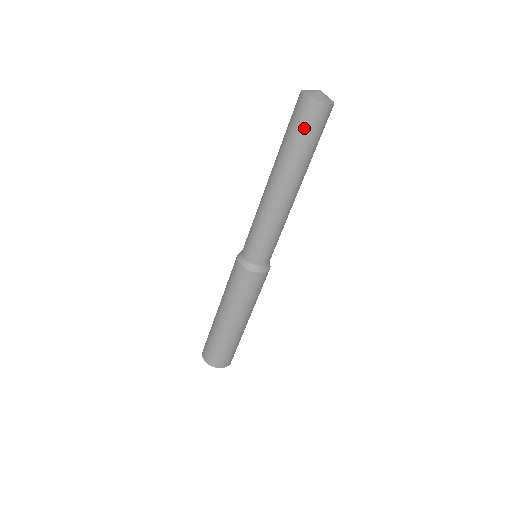
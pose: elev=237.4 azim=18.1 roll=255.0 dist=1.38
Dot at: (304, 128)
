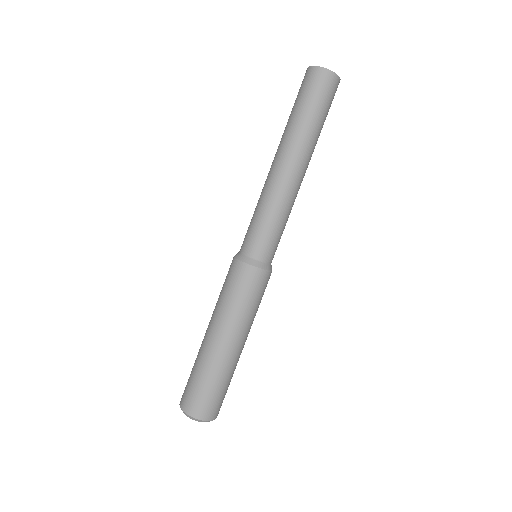
Dot at: (322, 100)
